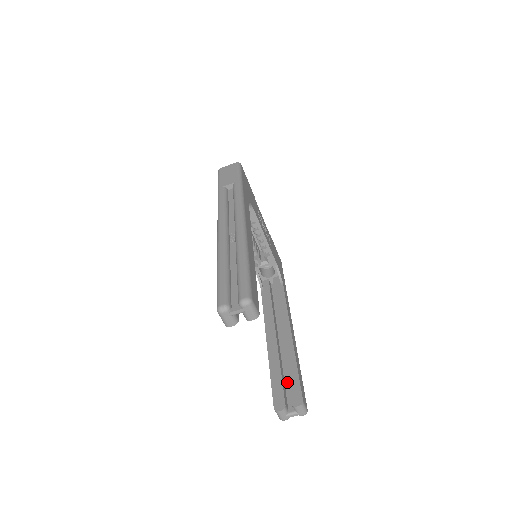
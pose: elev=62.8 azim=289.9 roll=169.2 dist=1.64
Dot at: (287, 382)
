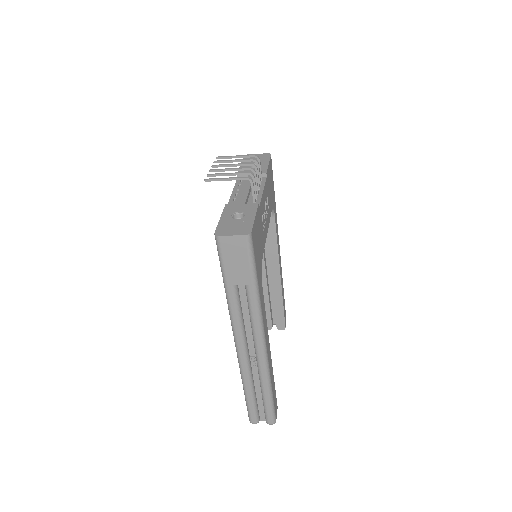
Dot at: (273, 305)
